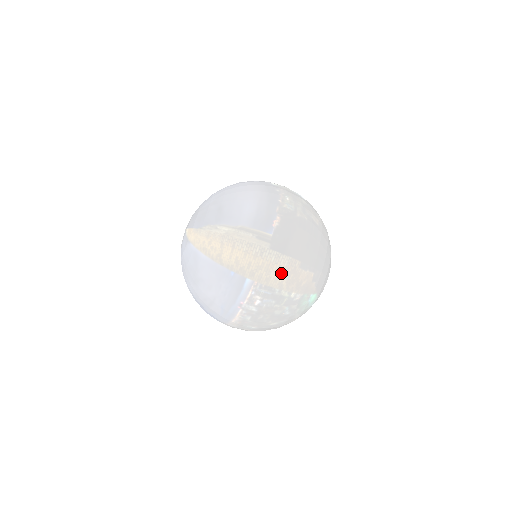
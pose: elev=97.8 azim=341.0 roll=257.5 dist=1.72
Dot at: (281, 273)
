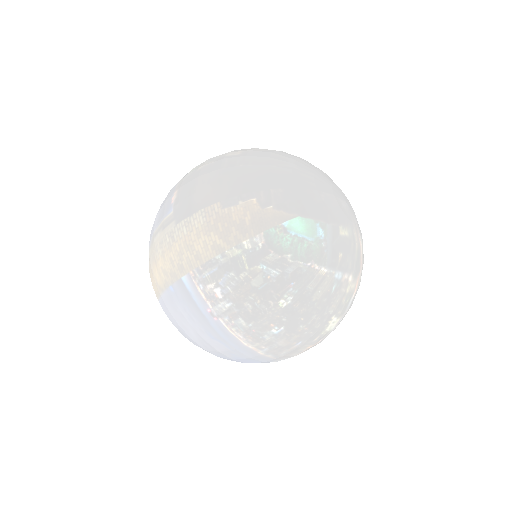
Dot at: (204, 235)
